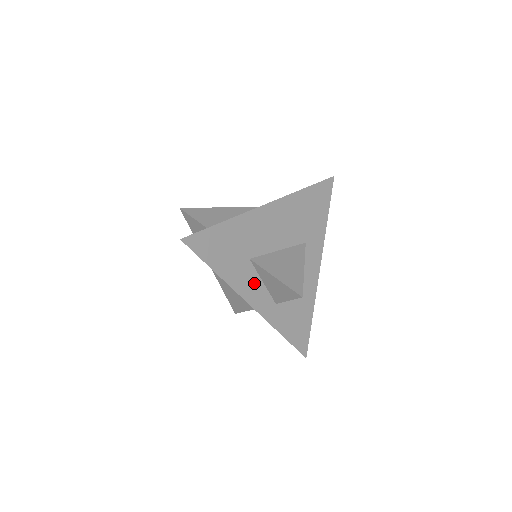
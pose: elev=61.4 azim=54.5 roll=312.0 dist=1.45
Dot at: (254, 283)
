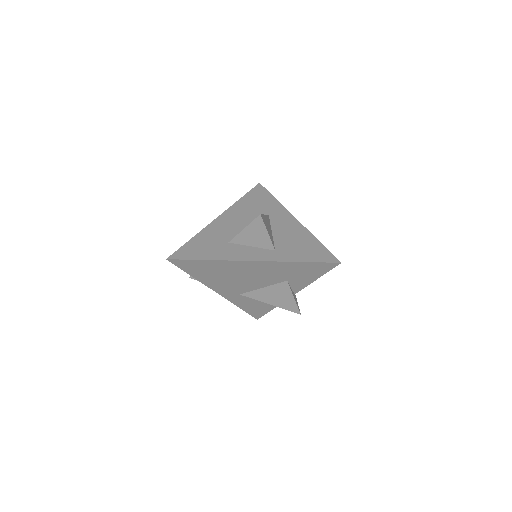
Dot at: (244, 250)
